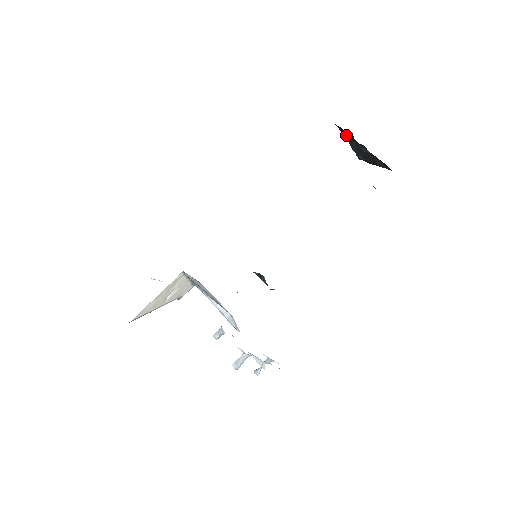
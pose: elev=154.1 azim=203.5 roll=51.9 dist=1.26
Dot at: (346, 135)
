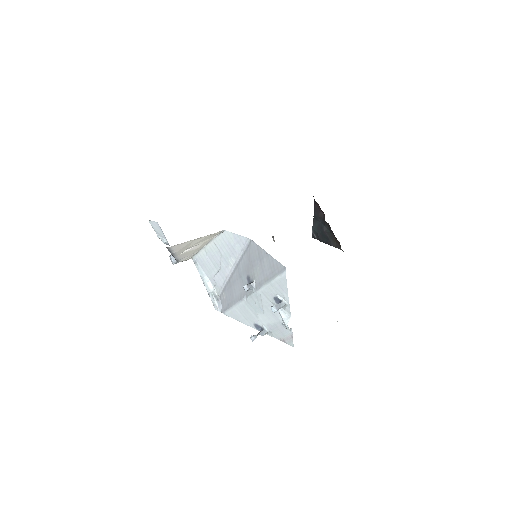
Dot at: (317, 214)
